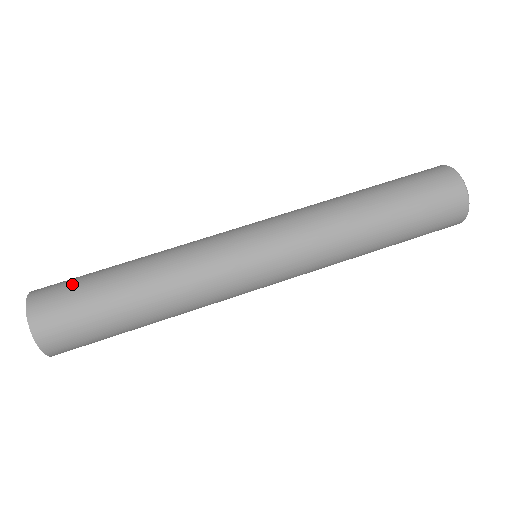
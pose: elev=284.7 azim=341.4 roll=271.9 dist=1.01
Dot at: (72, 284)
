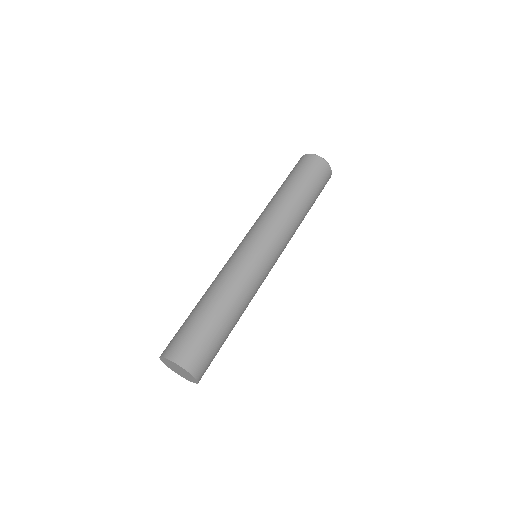
Dot at: (188, 334)
